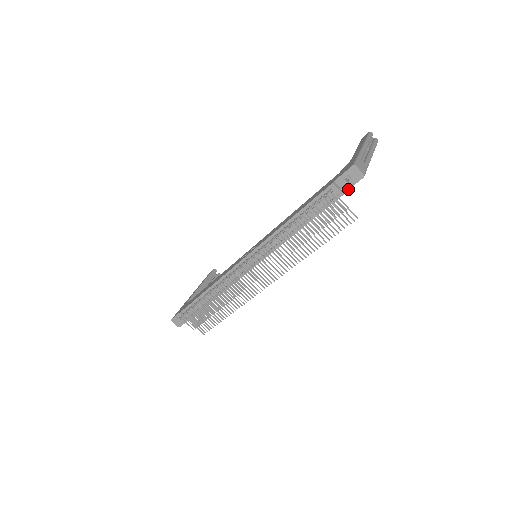
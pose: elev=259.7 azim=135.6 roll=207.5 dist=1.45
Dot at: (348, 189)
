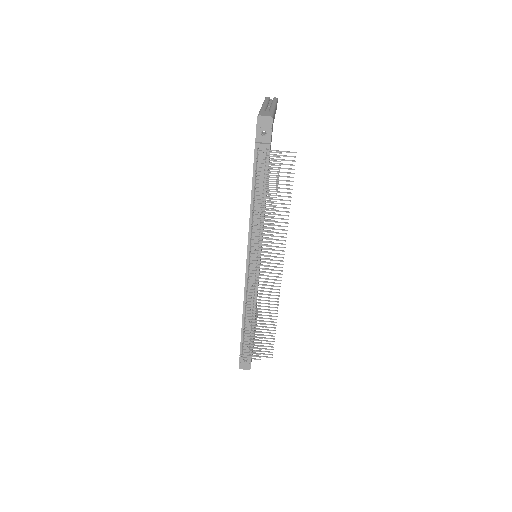
Dot at: (270, 138)
